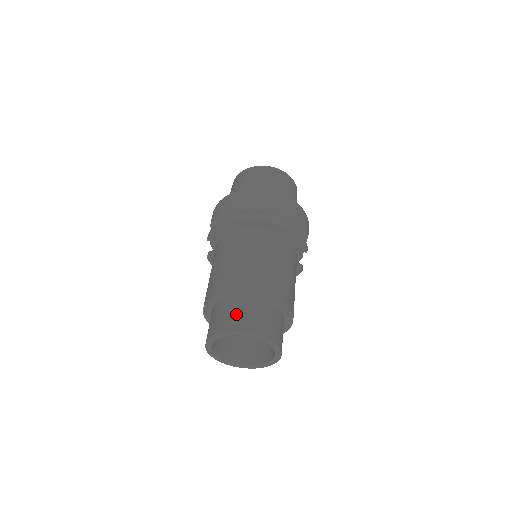
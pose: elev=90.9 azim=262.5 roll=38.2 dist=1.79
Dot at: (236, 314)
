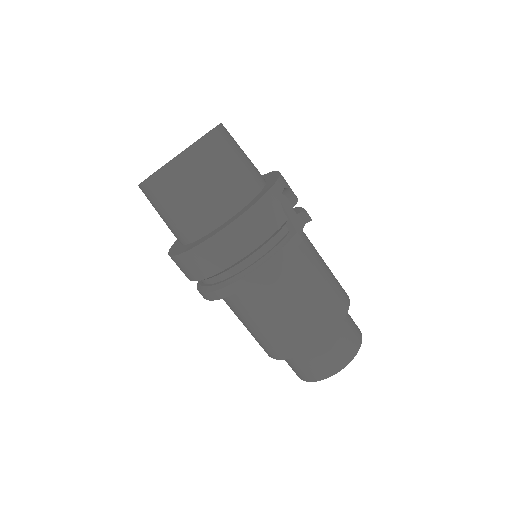
Dot at: (299, 368)
